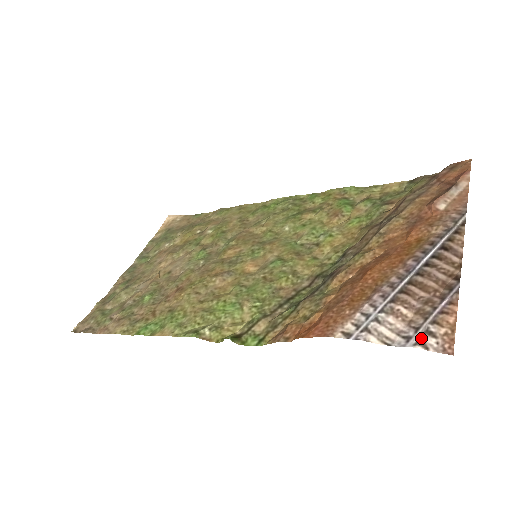
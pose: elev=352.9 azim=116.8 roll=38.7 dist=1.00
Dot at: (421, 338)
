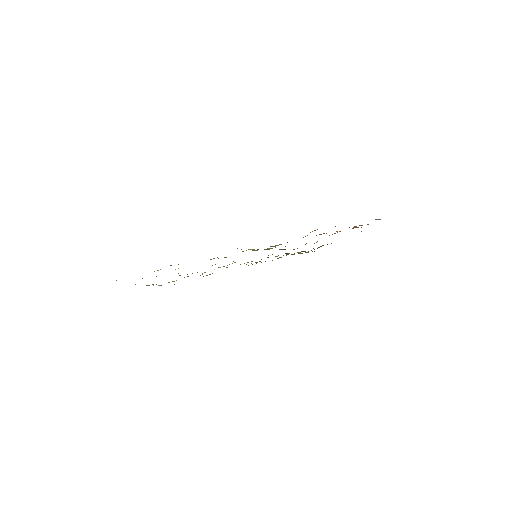
Dot at: occluded
